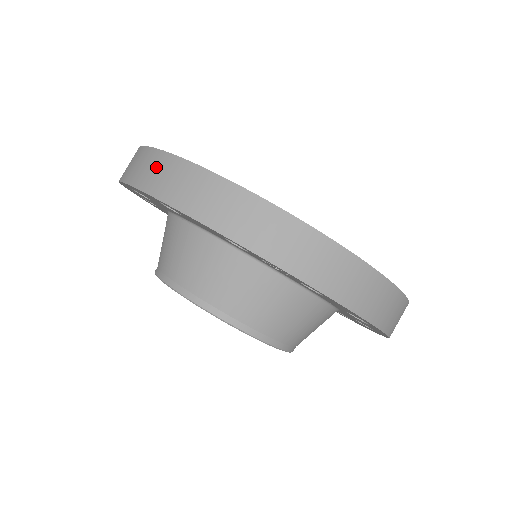
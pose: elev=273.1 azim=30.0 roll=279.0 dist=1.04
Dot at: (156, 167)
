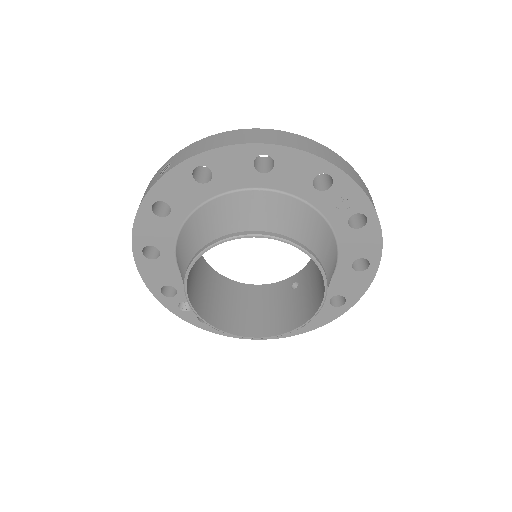
Dot at: (254, 134)
